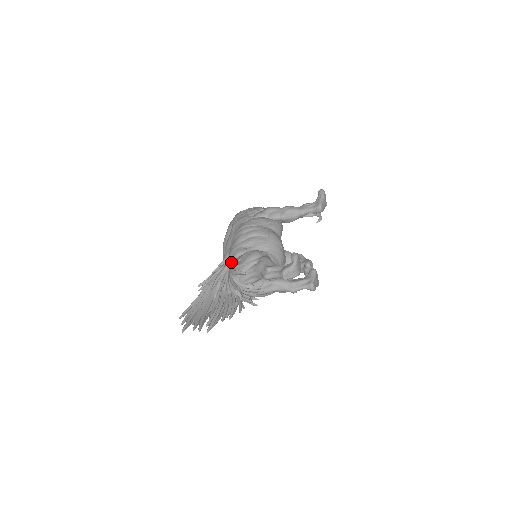
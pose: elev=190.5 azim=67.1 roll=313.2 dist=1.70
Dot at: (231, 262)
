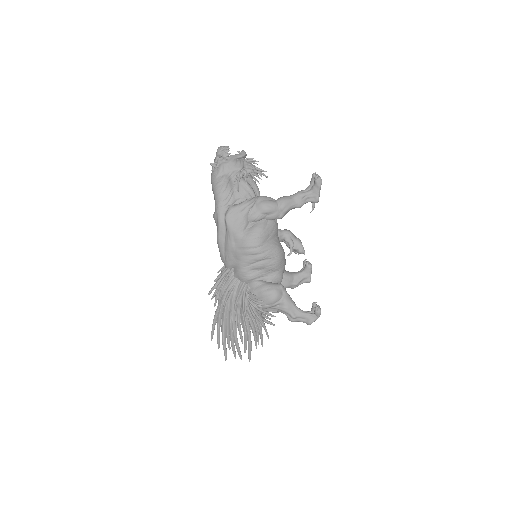
Dot at: (244, 285)
